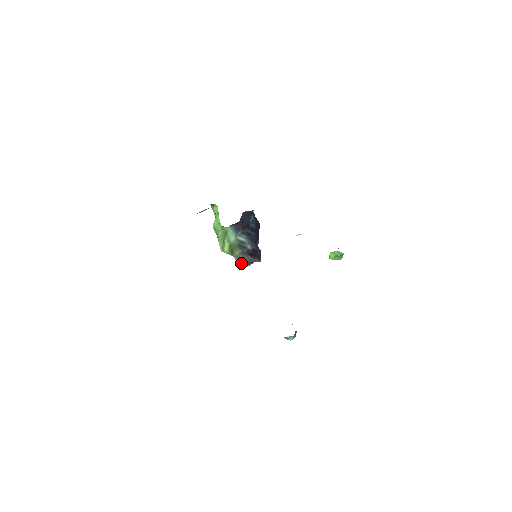
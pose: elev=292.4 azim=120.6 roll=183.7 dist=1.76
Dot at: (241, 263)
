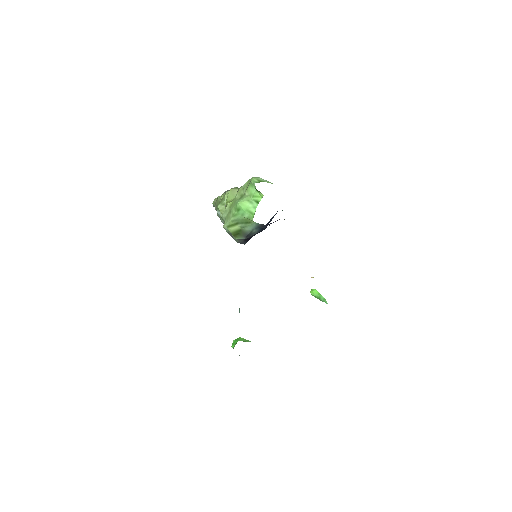
Dot at: (219, 217)
